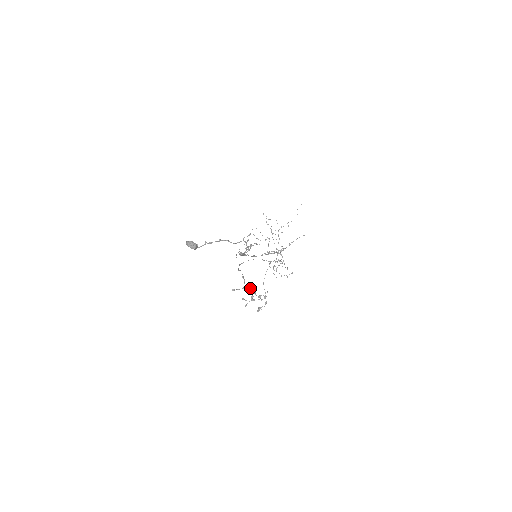
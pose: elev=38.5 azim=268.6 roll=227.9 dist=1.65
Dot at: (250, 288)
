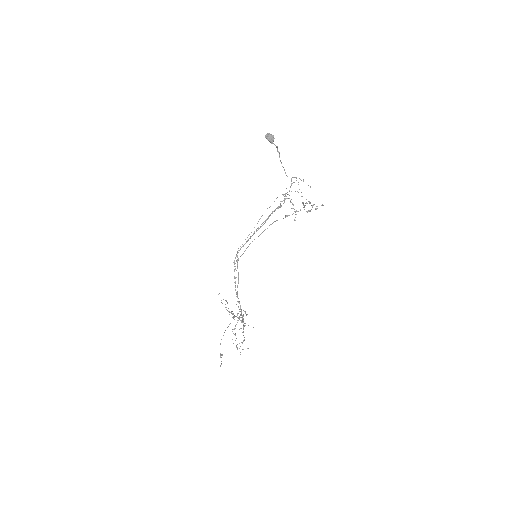
Dot at: occluded
